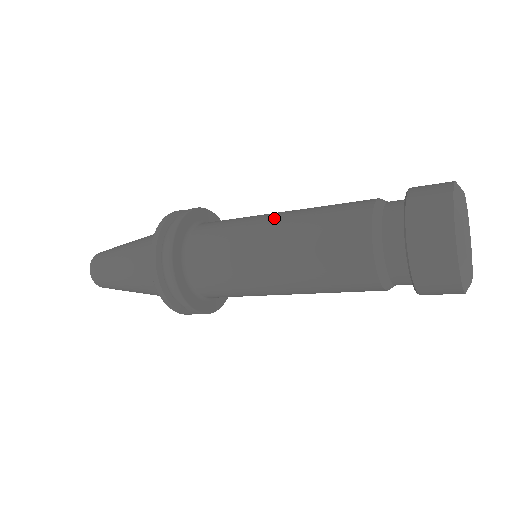
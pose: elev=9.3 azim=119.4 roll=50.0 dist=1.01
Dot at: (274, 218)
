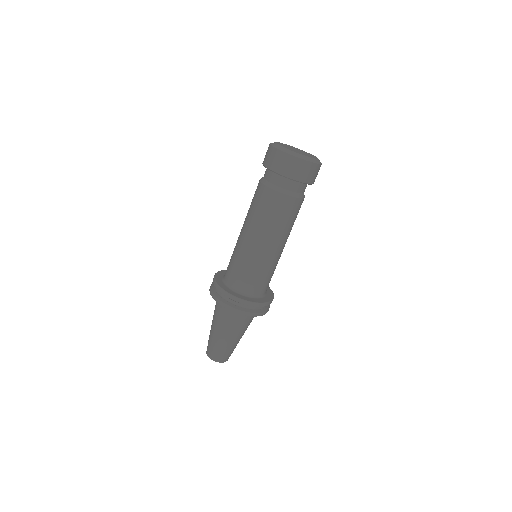
Dot at: occluded
